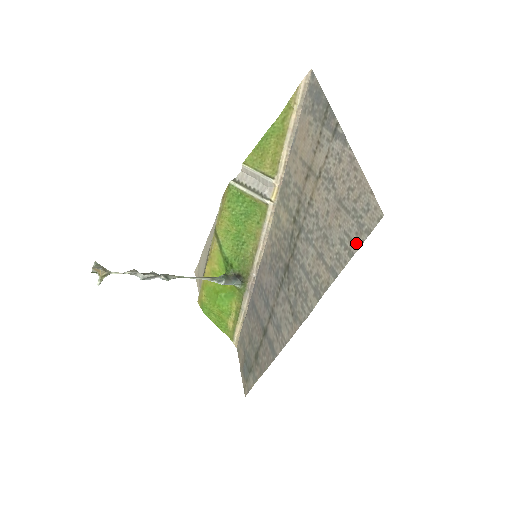
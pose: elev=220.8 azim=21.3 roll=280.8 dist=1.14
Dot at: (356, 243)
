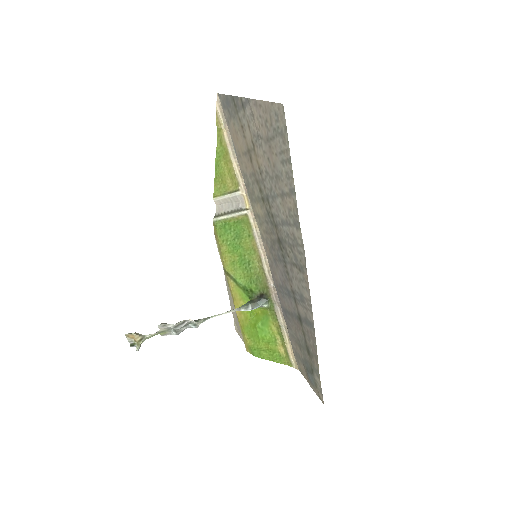
Dot at: (286, 148)
